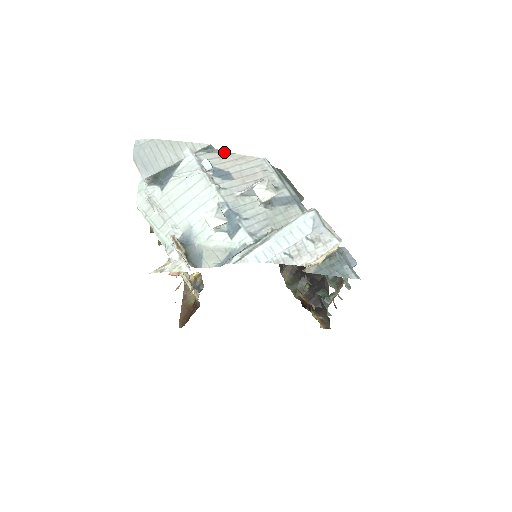
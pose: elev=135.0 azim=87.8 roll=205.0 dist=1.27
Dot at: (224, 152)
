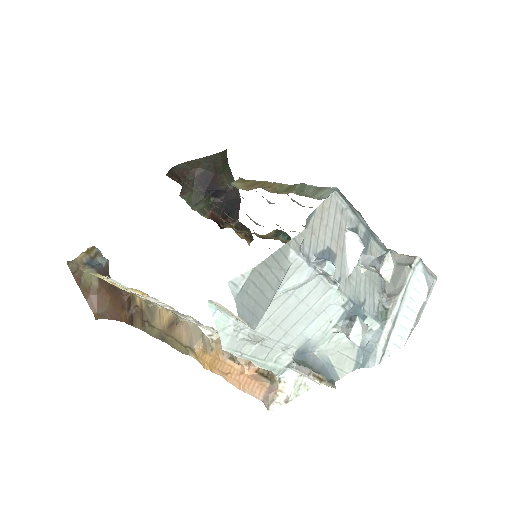
Dot at: (310, 216)
